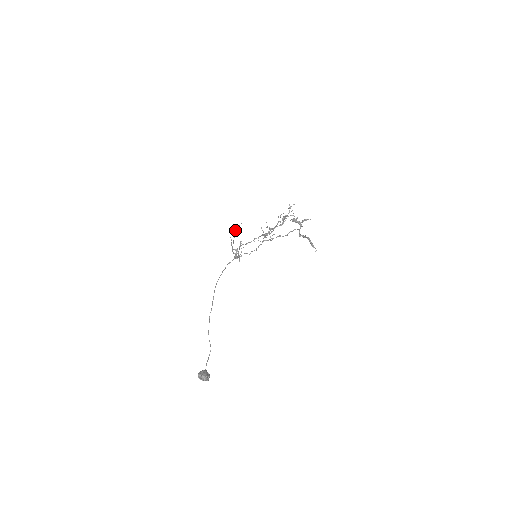
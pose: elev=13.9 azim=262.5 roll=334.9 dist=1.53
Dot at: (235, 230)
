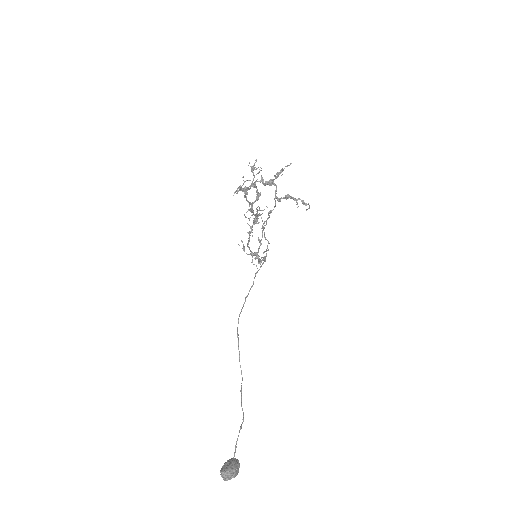
Dot at: (264, 222)
